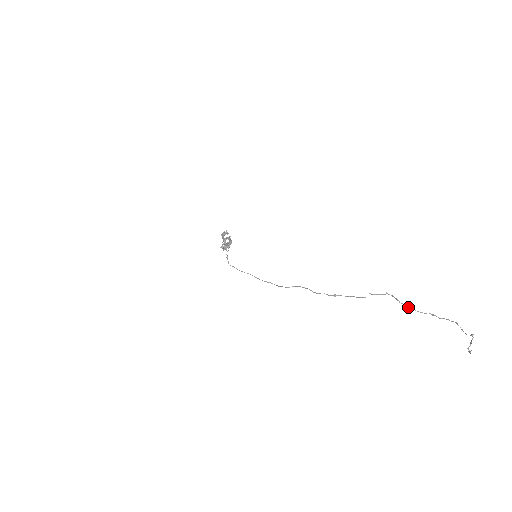
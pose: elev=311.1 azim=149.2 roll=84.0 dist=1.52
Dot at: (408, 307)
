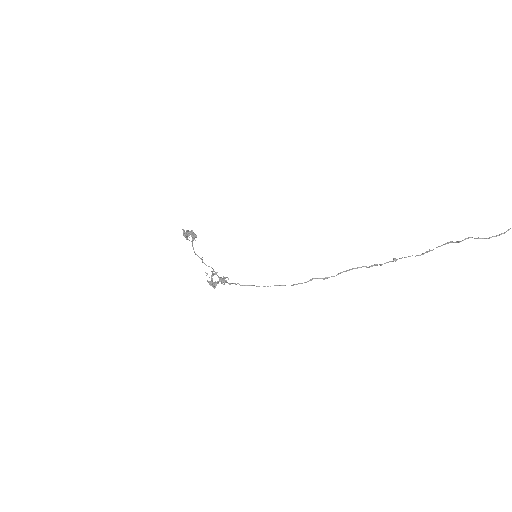
Dot at: occluded
